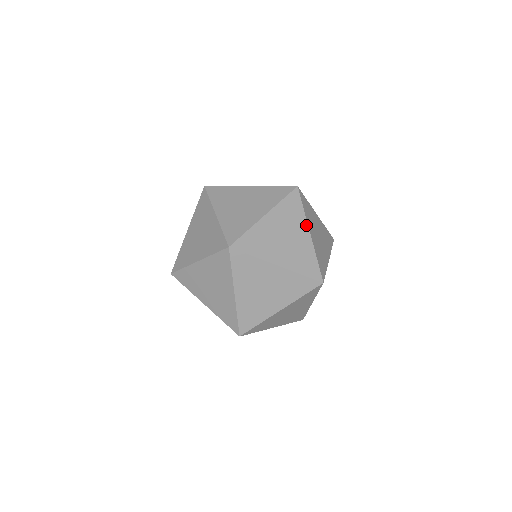
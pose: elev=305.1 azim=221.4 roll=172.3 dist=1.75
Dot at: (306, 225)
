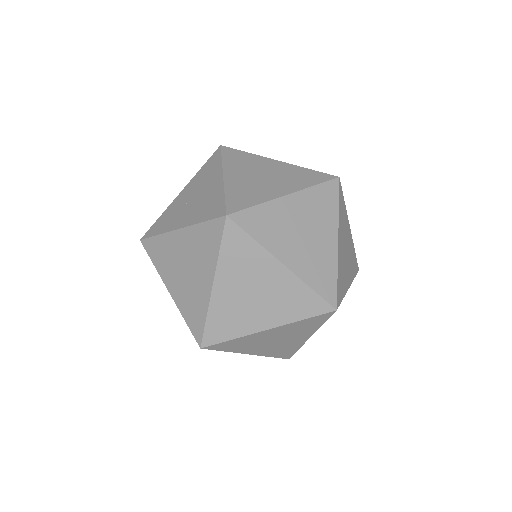
Dot at: (312, 333)
